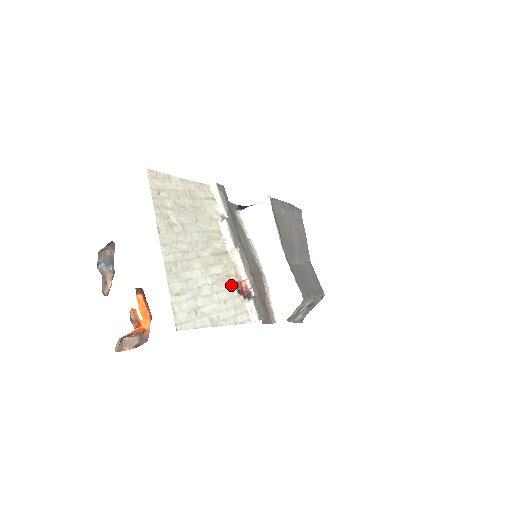
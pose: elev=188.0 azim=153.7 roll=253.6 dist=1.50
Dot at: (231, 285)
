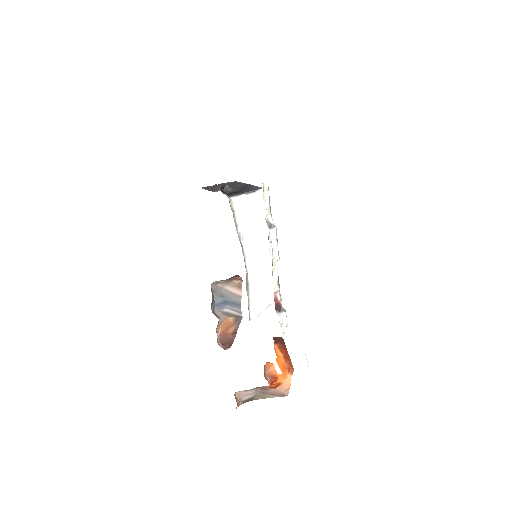
Dot at: occluded
